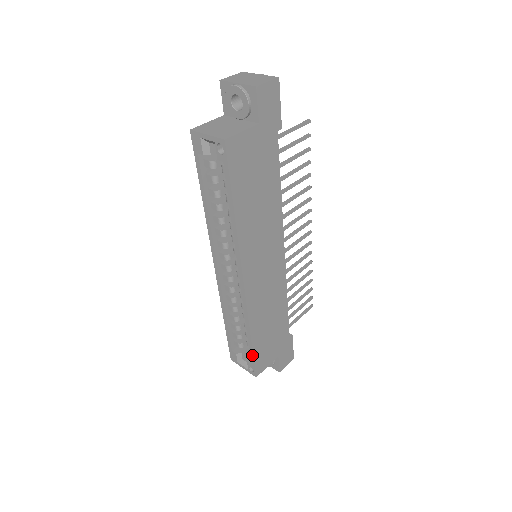
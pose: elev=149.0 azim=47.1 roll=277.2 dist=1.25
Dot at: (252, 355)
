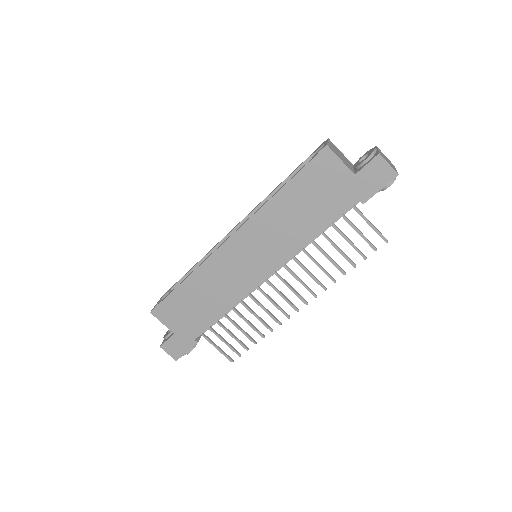
Dot at: (169, 294)
